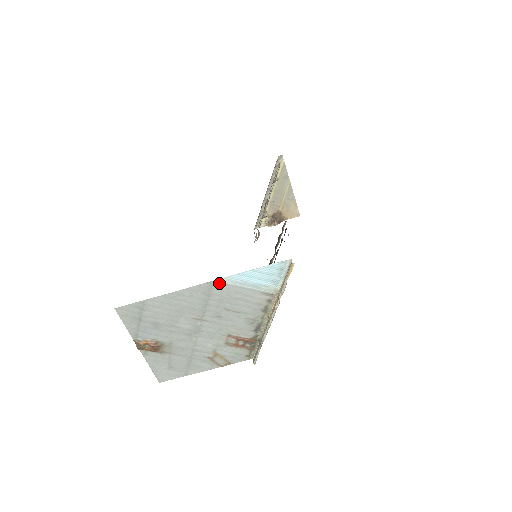
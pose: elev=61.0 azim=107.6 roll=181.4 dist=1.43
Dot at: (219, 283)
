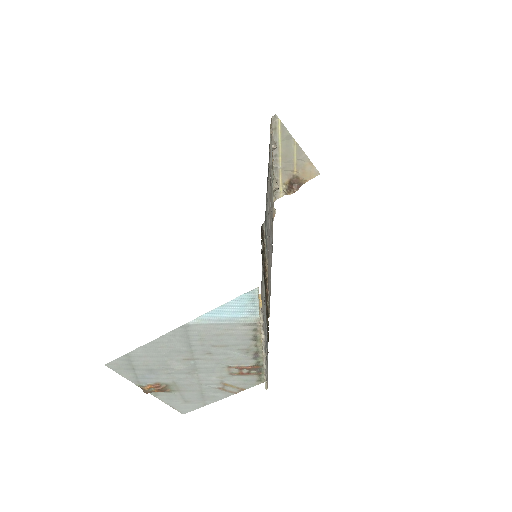
Dot at: (192, 325)
